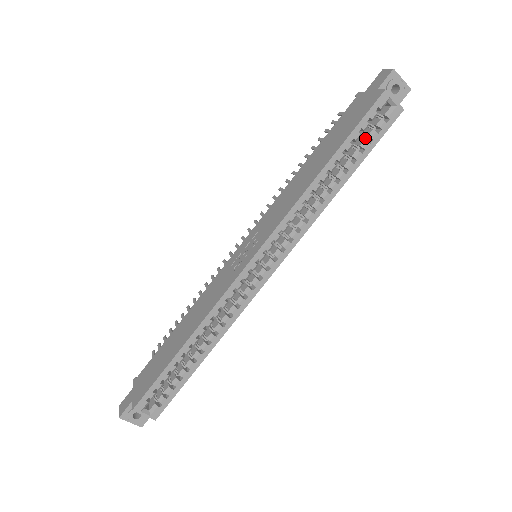
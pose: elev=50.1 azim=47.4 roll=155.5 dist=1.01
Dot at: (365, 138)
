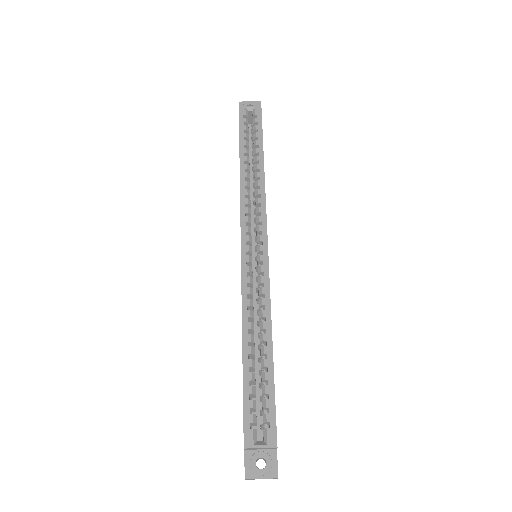
Dot at: occluded
